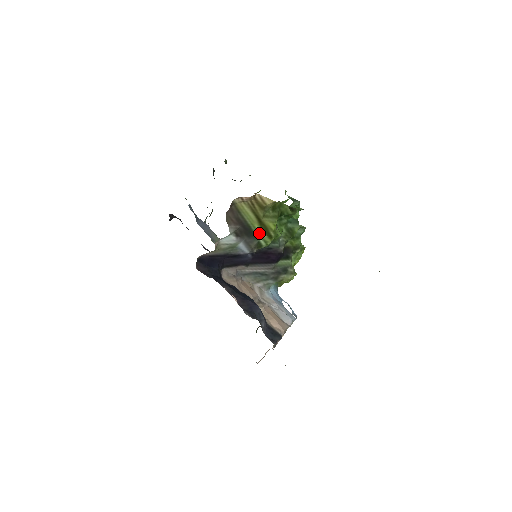
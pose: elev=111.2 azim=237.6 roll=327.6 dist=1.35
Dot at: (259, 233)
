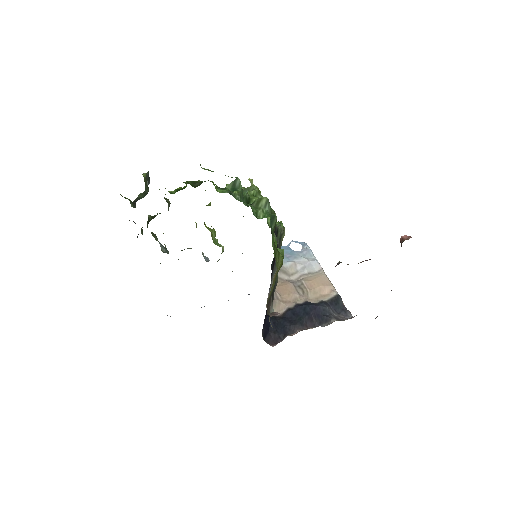
Dot at: occluded
